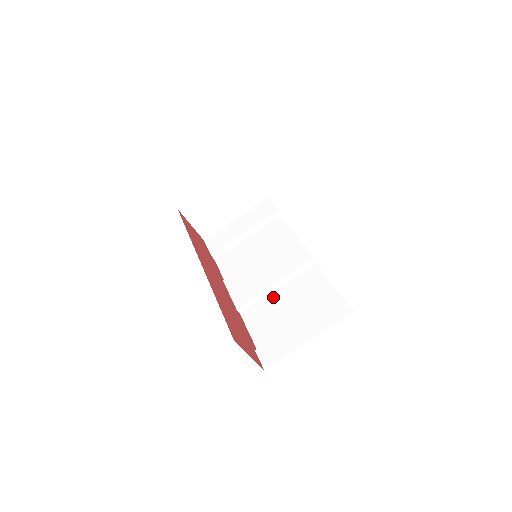
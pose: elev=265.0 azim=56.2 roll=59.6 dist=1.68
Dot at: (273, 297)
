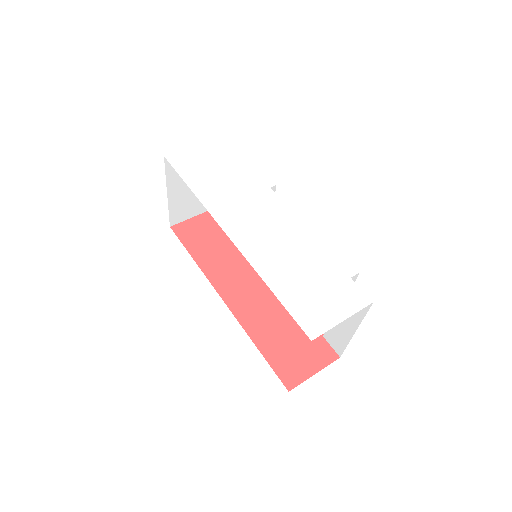
Dot at: occluded
